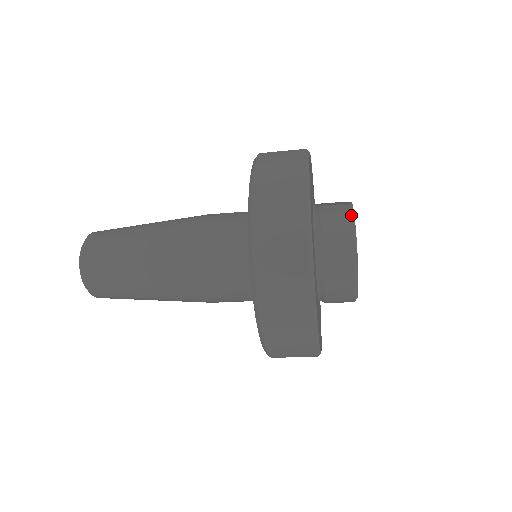
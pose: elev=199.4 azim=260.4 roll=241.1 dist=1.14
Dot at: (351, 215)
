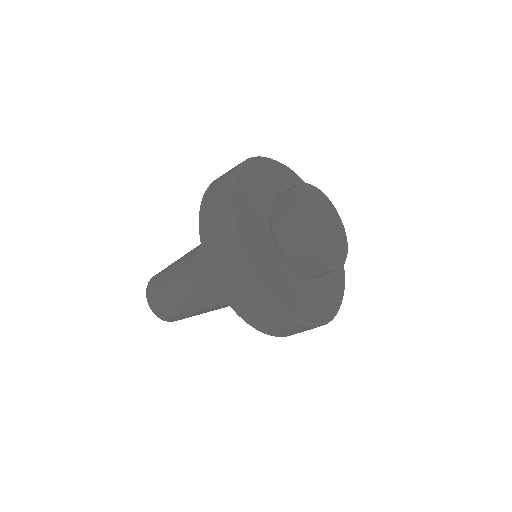
Dot at: (304, 183)
